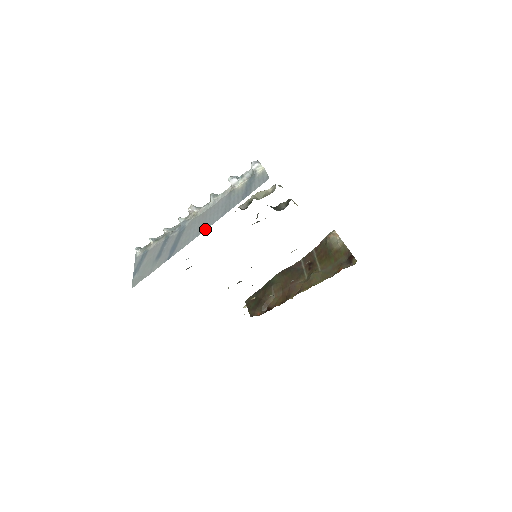
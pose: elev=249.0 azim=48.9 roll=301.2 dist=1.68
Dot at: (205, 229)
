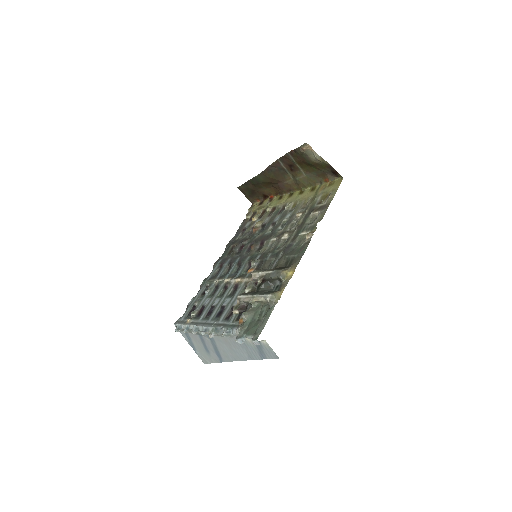
Dot at: (240, 360)
